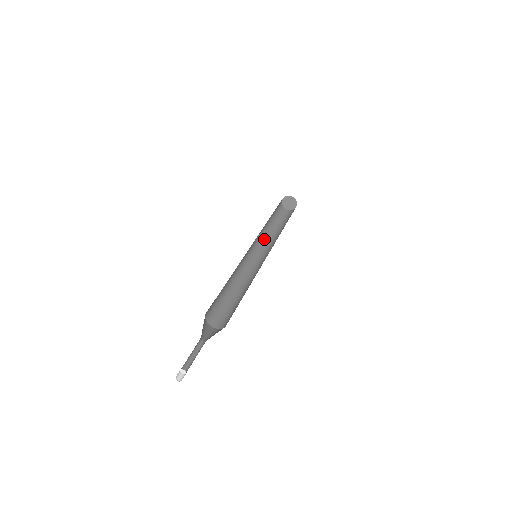
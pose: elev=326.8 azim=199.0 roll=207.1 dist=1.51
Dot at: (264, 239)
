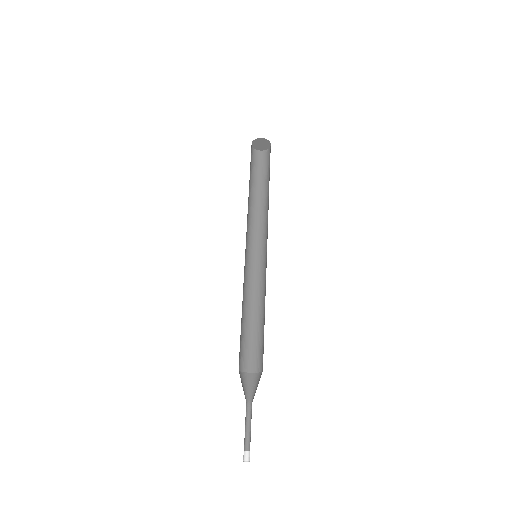
Dot at: (258, 217)
